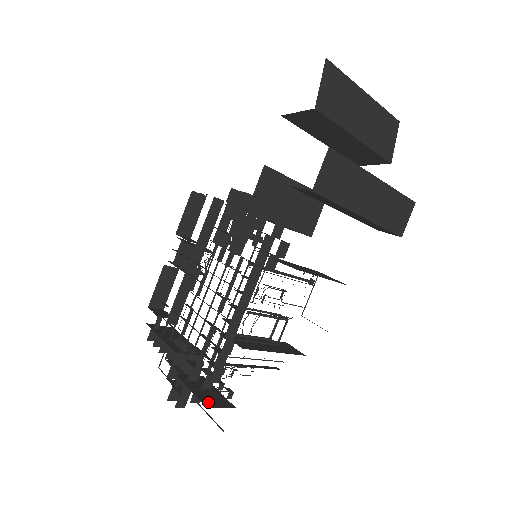
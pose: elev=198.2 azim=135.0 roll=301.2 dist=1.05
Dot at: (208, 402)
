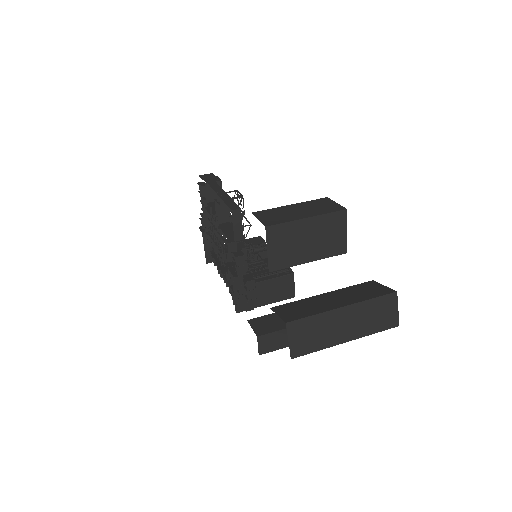
Dot at: (210, 258)
